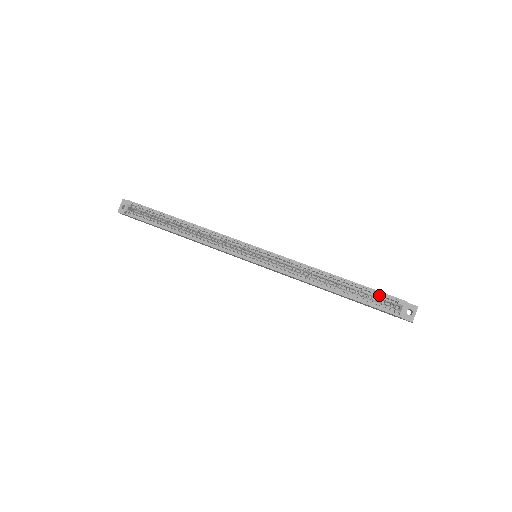
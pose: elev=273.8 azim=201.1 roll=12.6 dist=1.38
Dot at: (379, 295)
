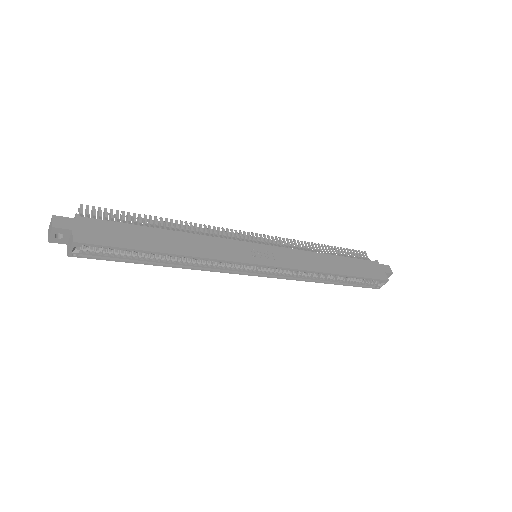
Dot at: (368, 274)
